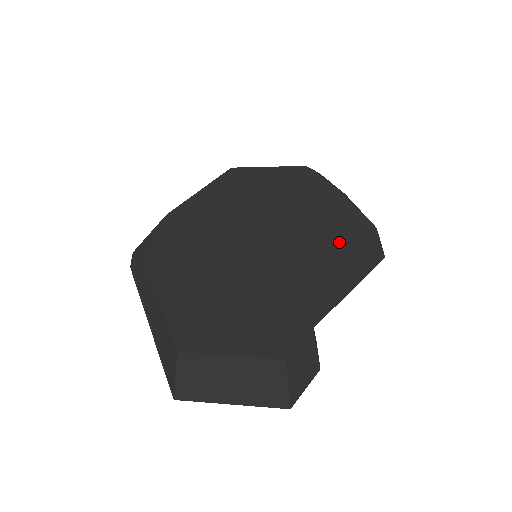
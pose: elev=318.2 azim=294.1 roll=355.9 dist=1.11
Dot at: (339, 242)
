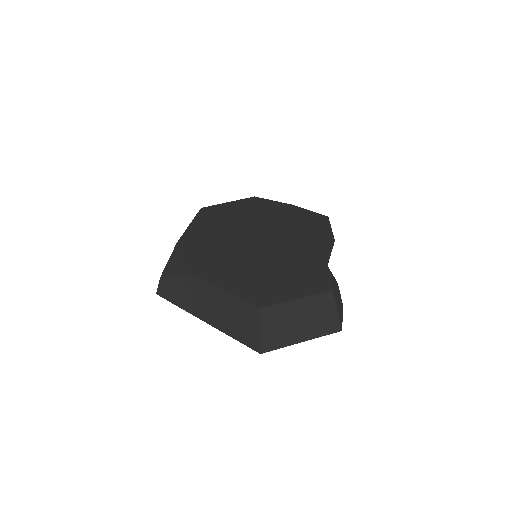
Dot at: (312, 228)
